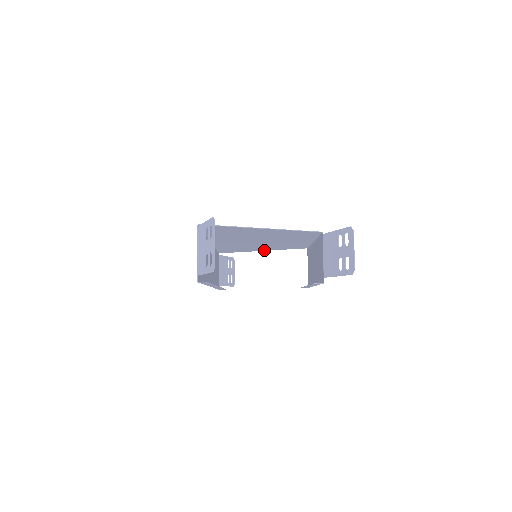
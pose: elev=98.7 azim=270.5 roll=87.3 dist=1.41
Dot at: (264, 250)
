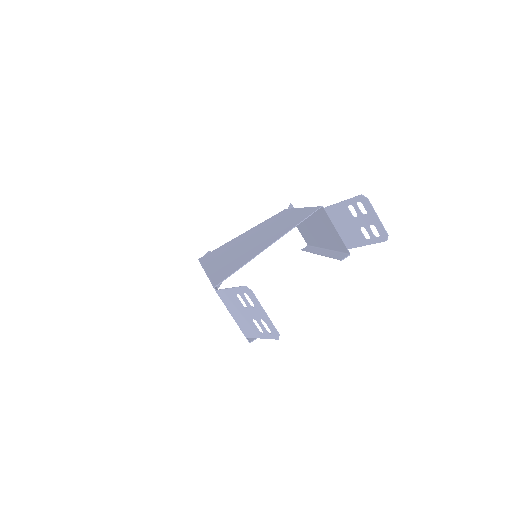
Dot at: (244, 233)
